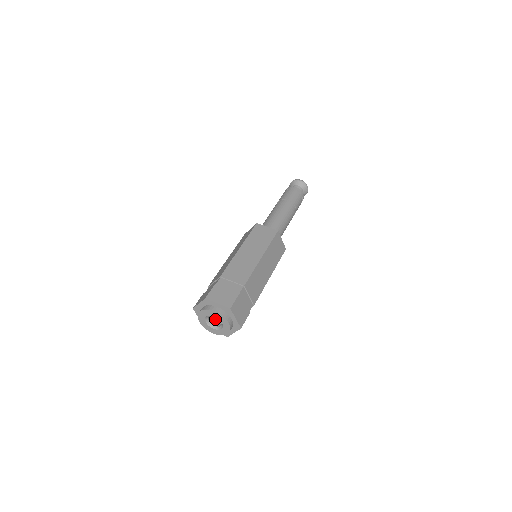
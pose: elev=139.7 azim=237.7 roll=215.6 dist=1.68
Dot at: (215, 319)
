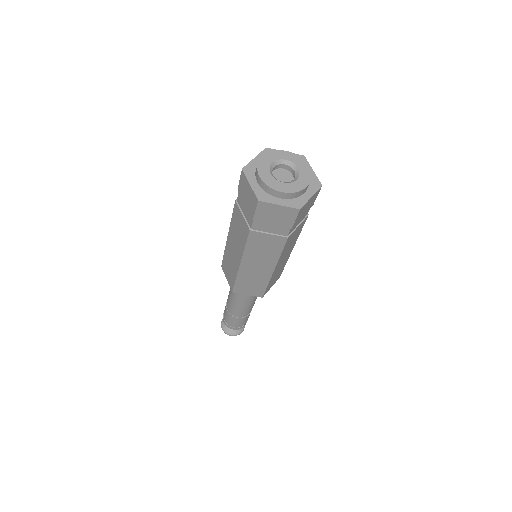
Dot at: (279, 179)
